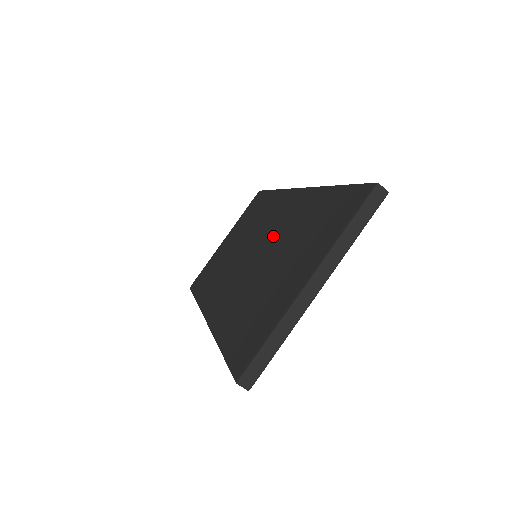
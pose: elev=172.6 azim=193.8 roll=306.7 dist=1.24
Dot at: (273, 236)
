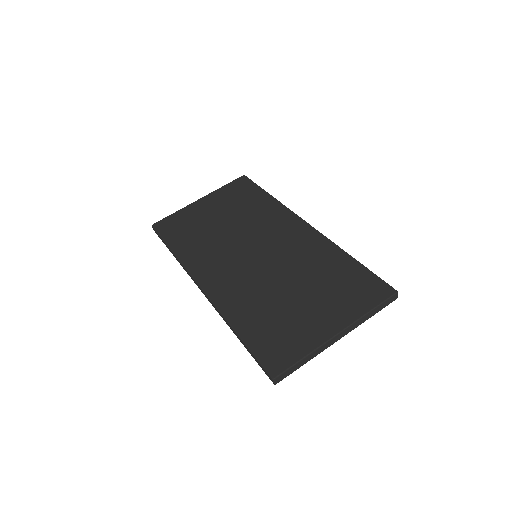
Dot at: (284, 256)
